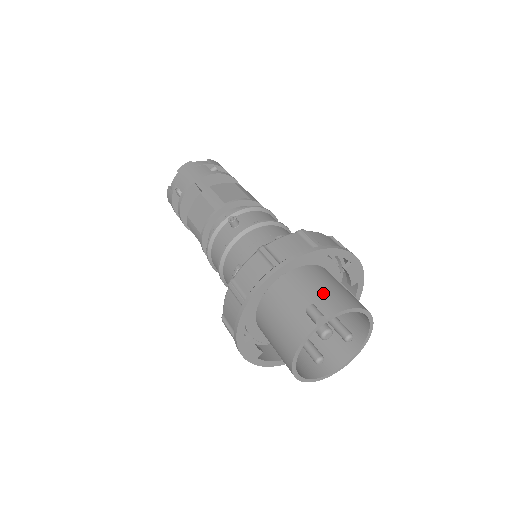
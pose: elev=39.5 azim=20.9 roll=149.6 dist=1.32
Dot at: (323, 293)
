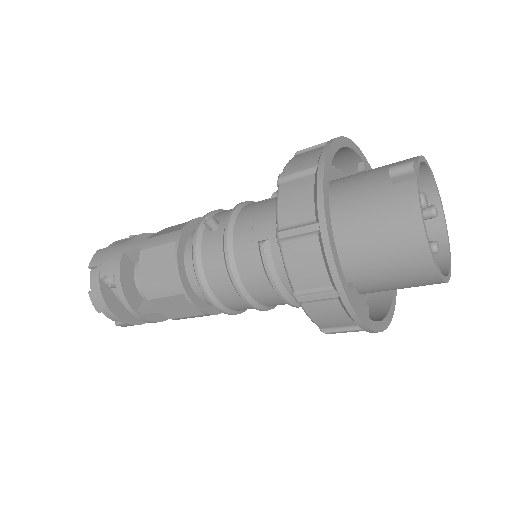
Dot at: (380, 168)
